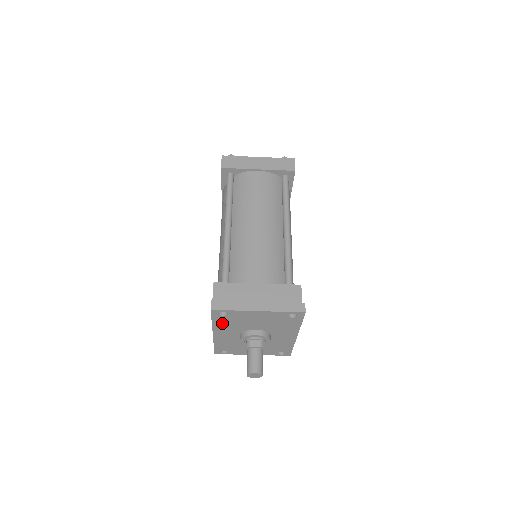
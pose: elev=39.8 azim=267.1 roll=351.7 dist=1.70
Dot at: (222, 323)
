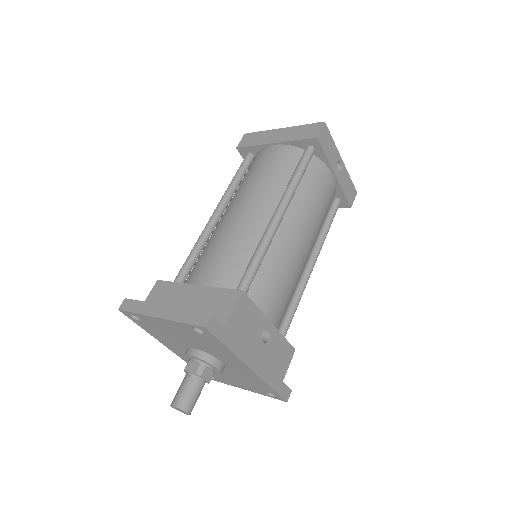
Dot at: (153, 332)
